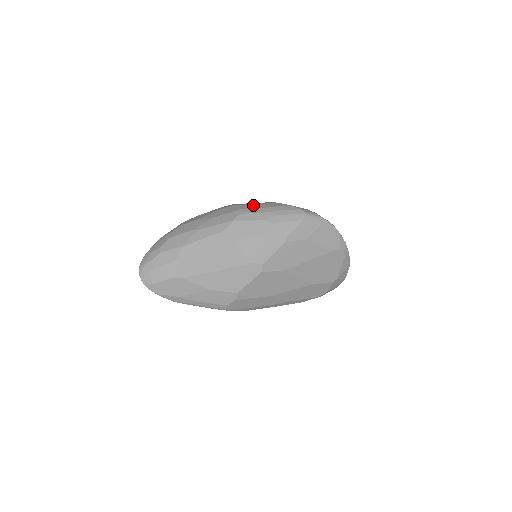
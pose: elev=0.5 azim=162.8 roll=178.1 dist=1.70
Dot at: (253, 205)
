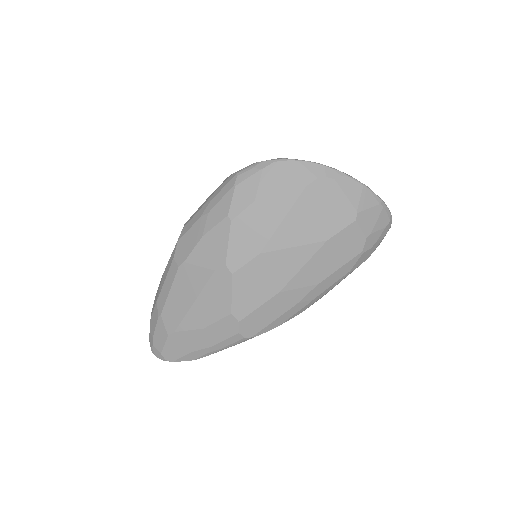
Dot at: occluded
